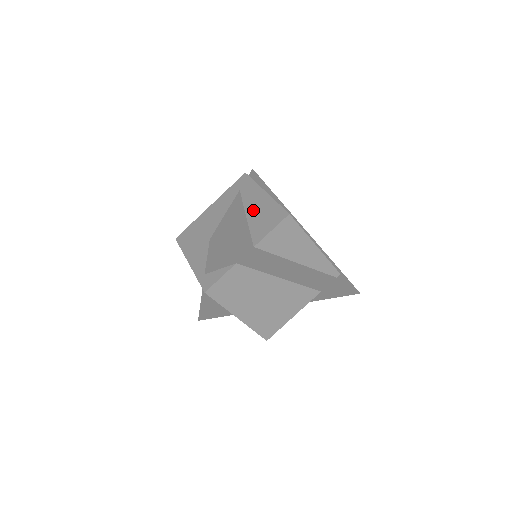
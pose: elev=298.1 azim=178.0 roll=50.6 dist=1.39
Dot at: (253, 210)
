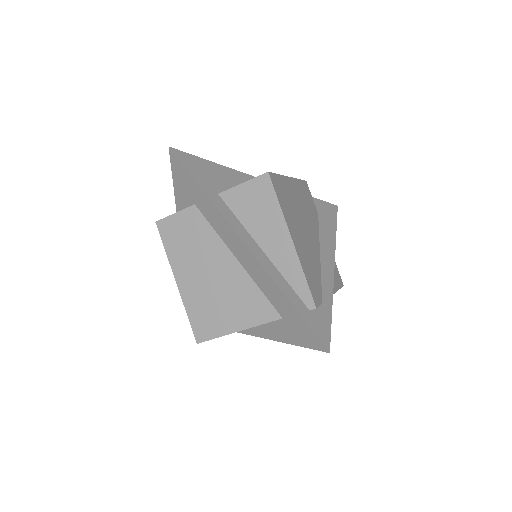
Dot at: occluded
